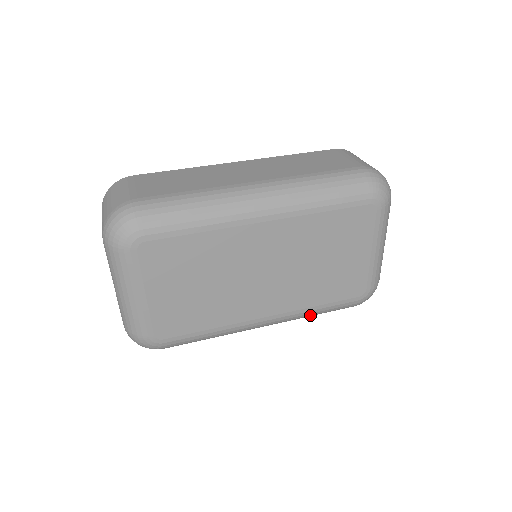
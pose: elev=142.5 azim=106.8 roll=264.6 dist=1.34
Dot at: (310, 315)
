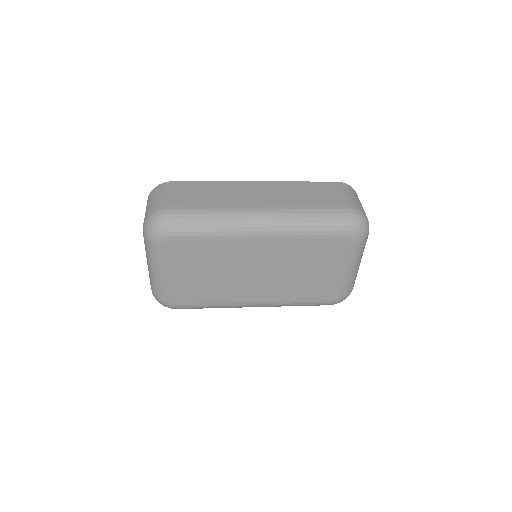
Dot at: occluded
